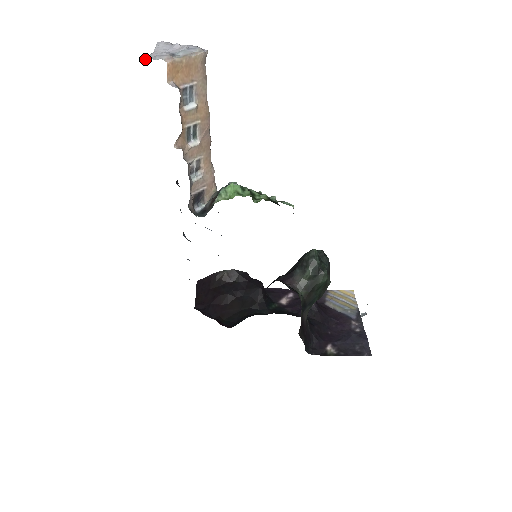
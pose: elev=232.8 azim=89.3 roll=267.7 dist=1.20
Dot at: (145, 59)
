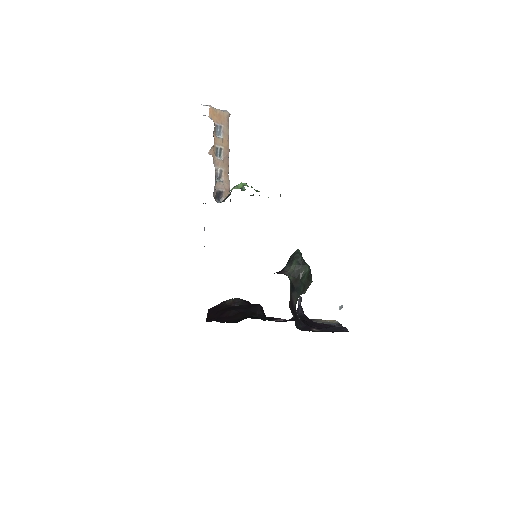
Dot at: occluded
